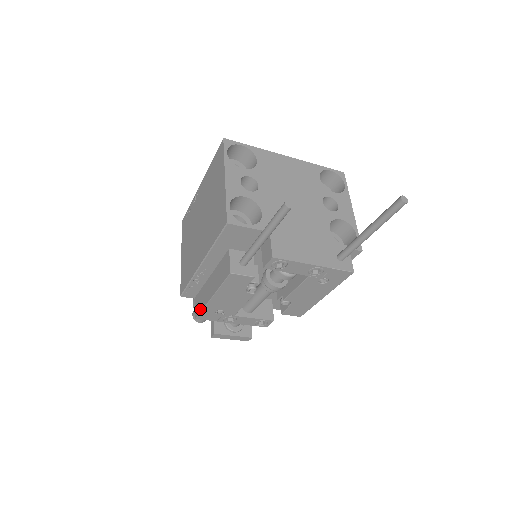
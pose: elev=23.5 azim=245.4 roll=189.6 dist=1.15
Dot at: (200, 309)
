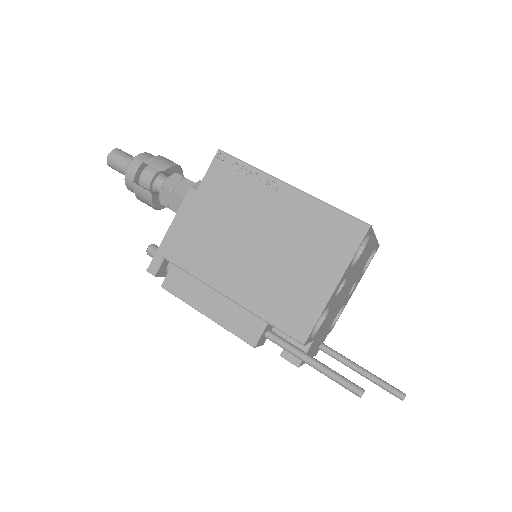
Dot at: (177, 293)
